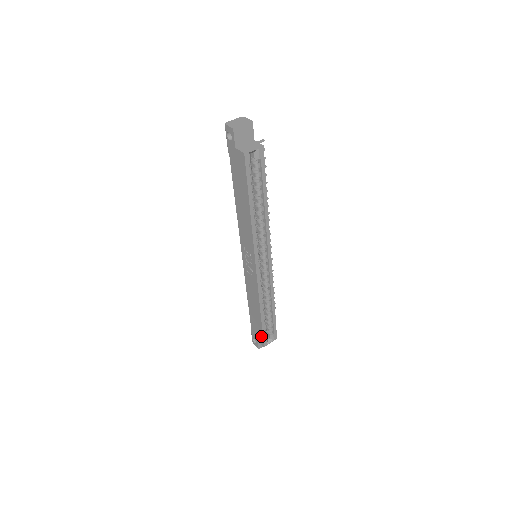
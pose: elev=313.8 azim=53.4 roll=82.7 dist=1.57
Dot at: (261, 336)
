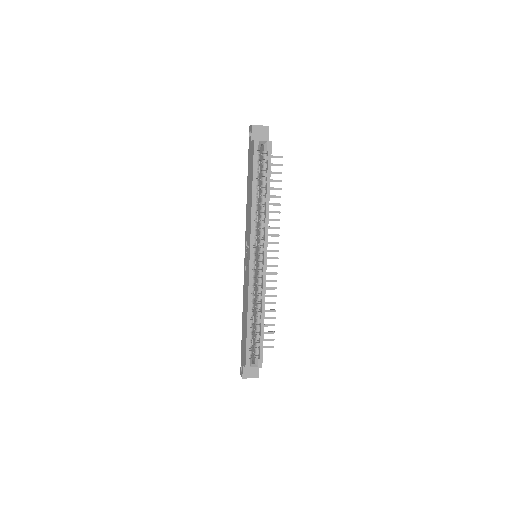
Dot at: (245, 353)
